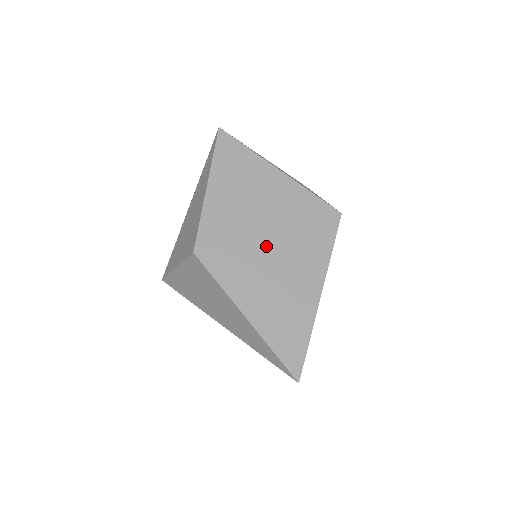
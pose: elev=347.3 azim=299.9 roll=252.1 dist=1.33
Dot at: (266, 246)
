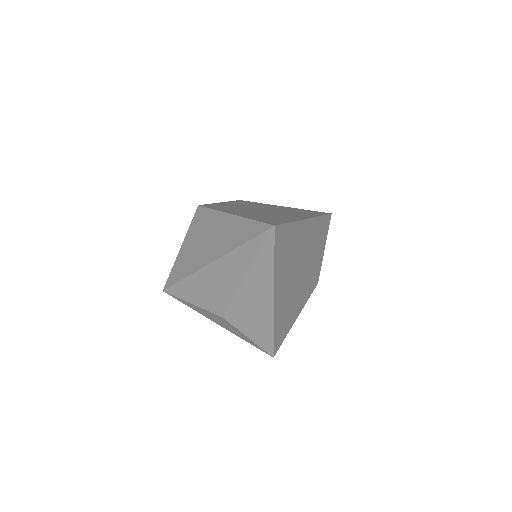
Dot at: (261, 210)
